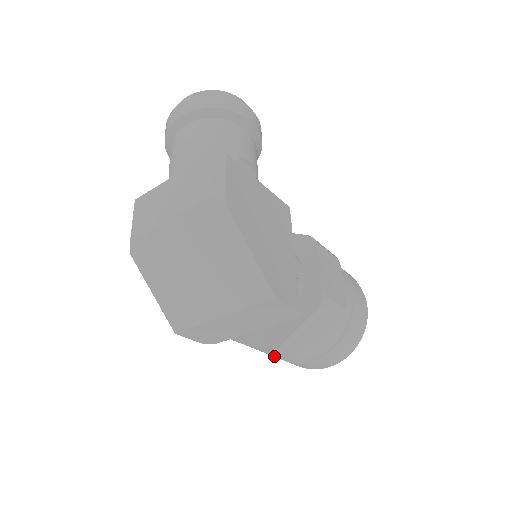
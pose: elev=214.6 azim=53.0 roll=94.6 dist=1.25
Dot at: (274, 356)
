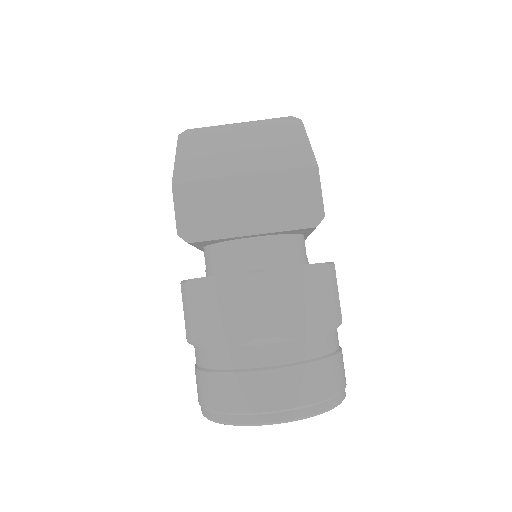
Dot at: (236, 317)
